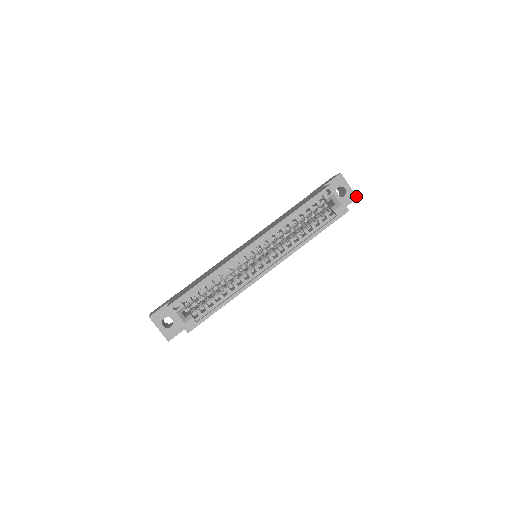
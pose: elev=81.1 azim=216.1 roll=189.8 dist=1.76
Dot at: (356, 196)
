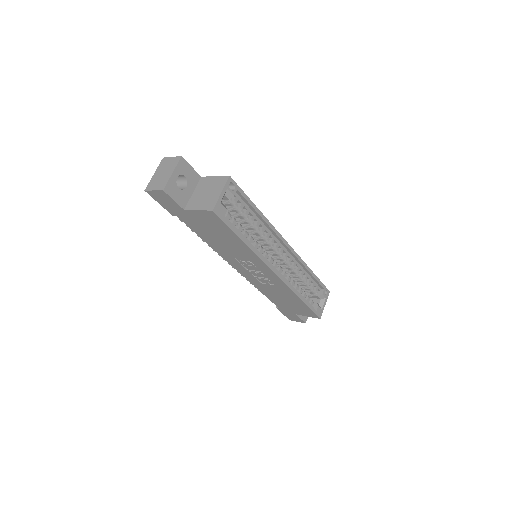
Dot at: occluded
